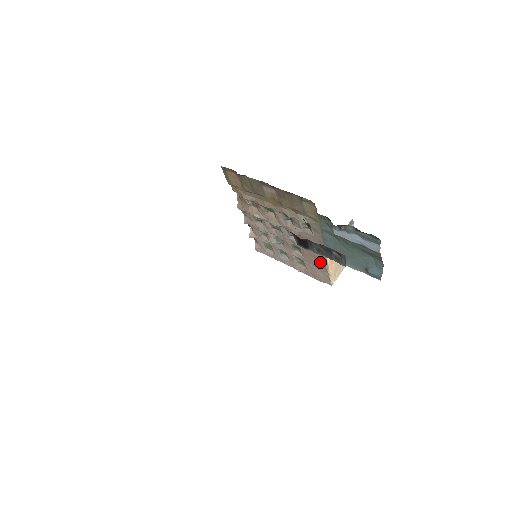
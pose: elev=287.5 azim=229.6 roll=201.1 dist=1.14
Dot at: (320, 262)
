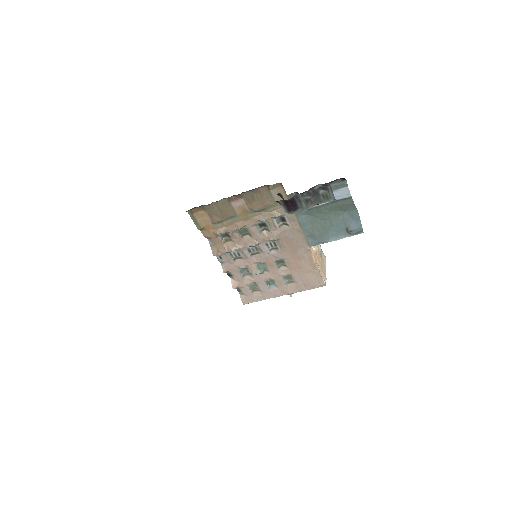
Dot at: (306, 260)
